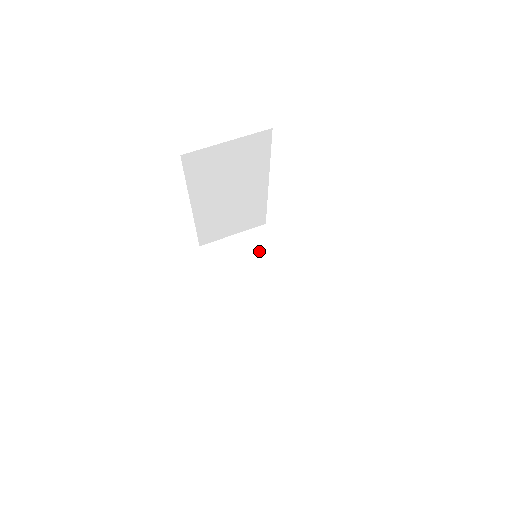
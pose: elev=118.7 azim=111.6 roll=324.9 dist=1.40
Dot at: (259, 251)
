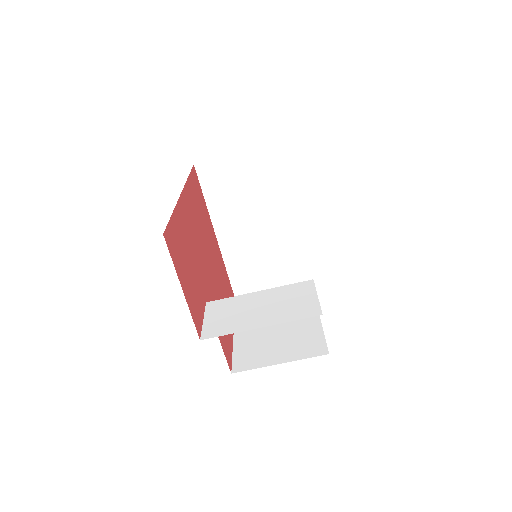
Dot at: (266, 180)
